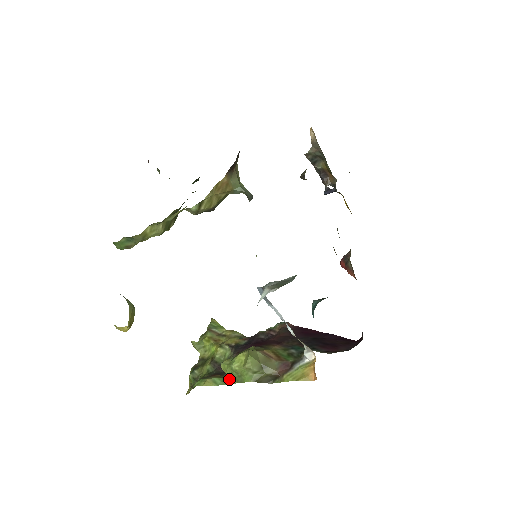
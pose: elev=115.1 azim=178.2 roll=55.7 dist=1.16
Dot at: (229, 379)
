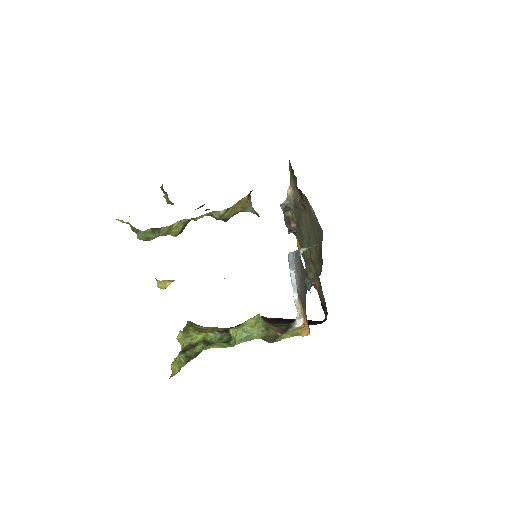
Dot at: (238, 340)
